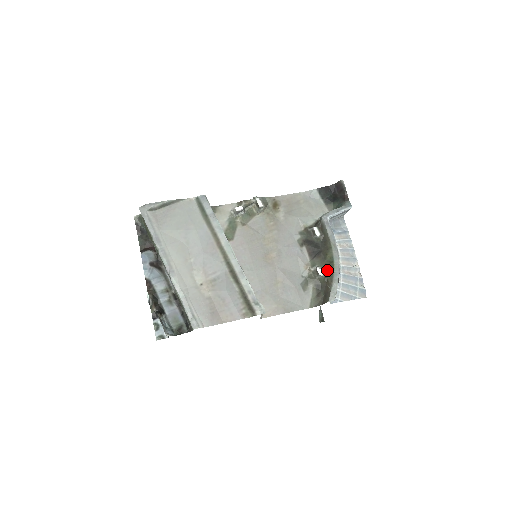
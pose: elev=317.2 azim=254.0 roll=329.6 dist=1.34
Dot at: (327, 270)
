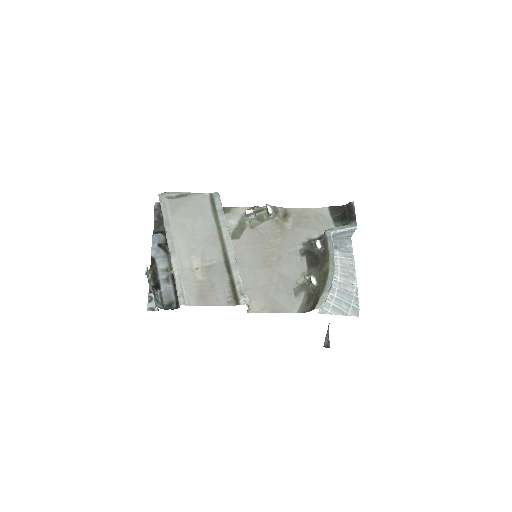
Dot at: (321, 280)
